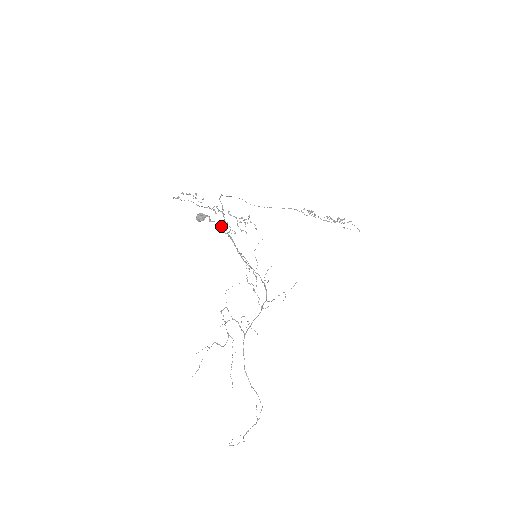
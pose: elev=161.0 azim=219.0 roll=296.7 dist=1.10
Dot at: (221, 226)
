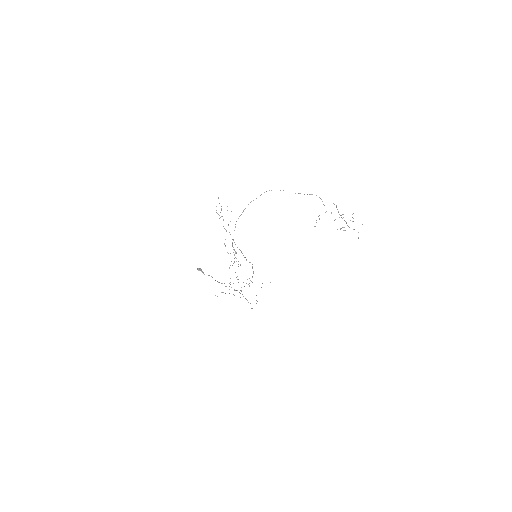
Dot at: occluded
